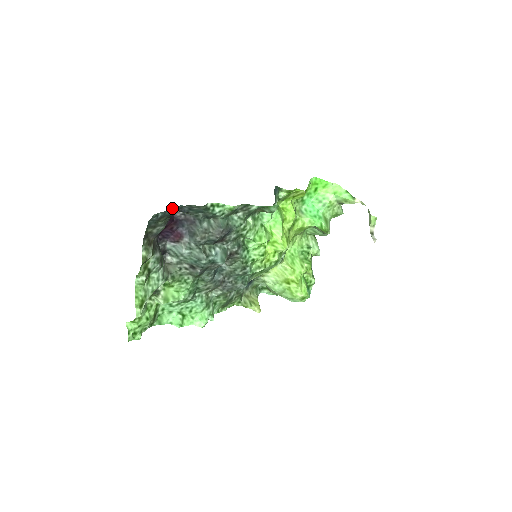
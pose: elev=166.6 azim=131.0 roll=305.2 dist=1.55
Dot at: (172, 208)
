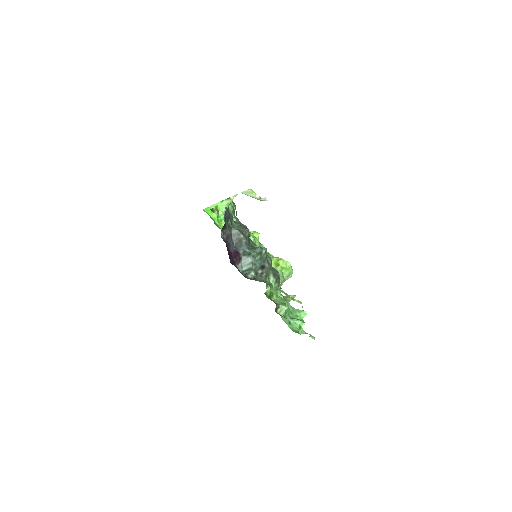
Dot at: occluded
